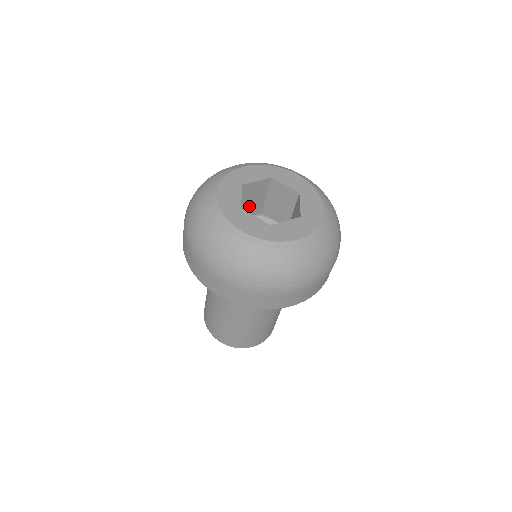
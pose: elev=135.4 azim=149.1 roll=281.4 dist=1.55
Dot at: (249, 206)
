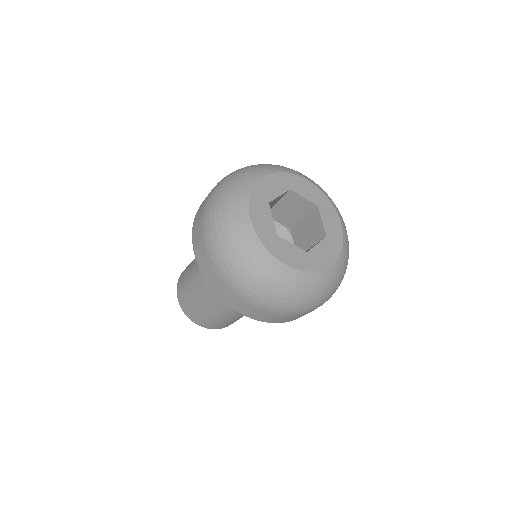
Dot at: (284, 213)
